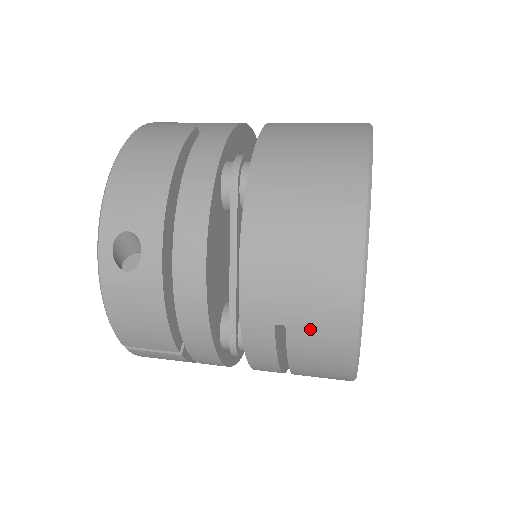
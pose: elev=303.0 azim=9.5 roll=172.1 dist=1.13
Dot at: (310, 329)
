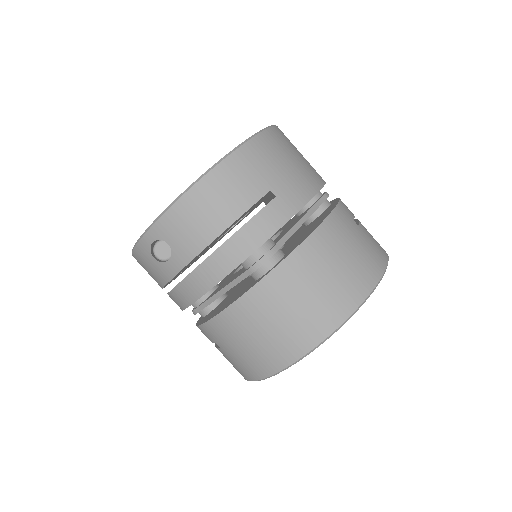
Dot at: (230, 359)
